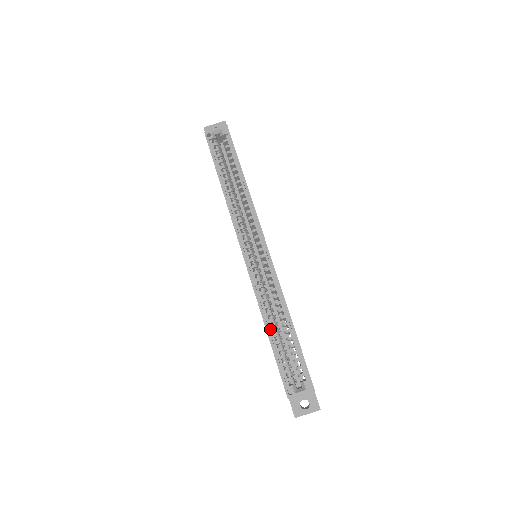
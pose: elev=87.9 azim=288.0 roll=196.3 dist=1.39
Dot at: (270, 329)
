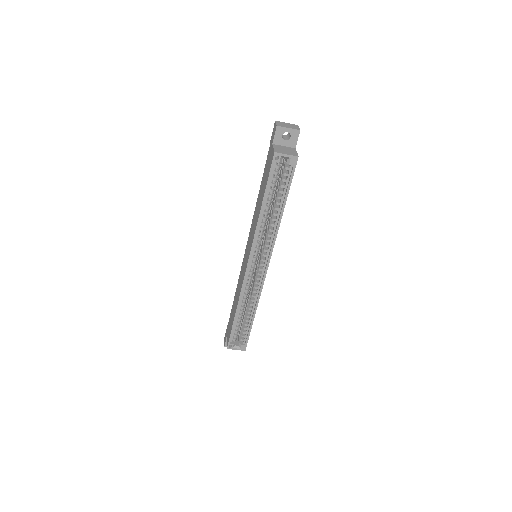
Dot at: (238, 312)
